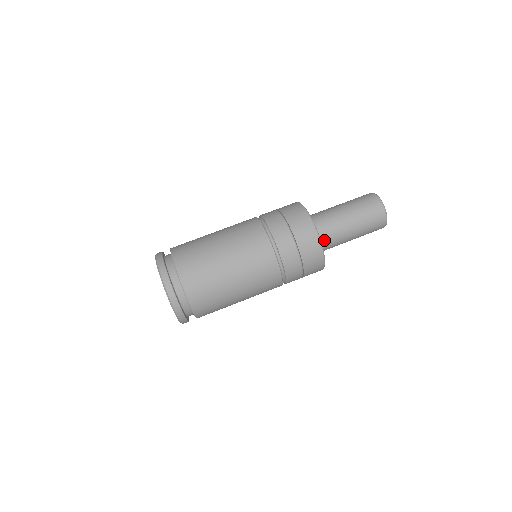
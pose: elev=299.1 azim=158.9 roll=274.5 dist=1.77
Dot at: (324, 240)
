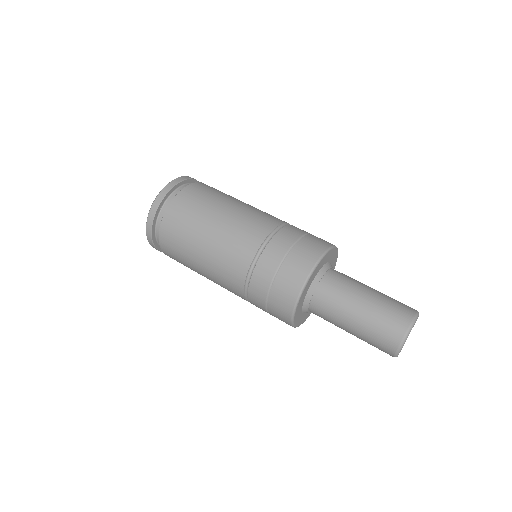
Dot at: (318, 296)
